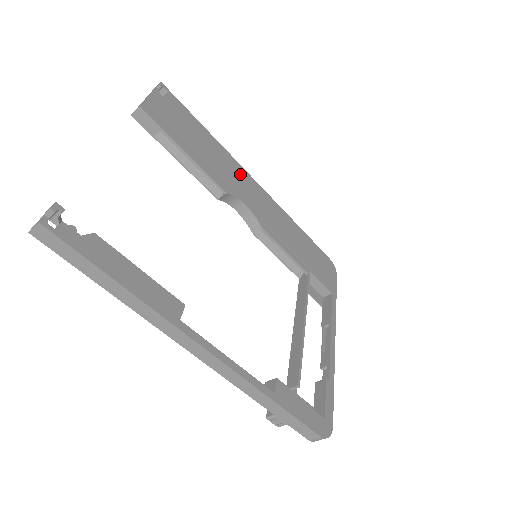
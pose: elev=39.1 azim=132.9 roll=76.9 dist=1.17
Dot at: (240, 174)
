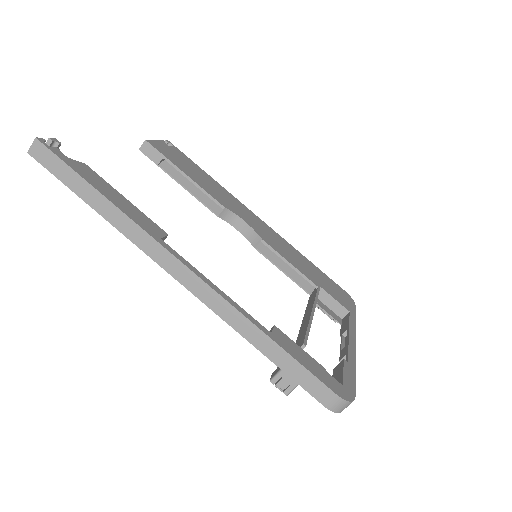
Dot at: (240, 206)
